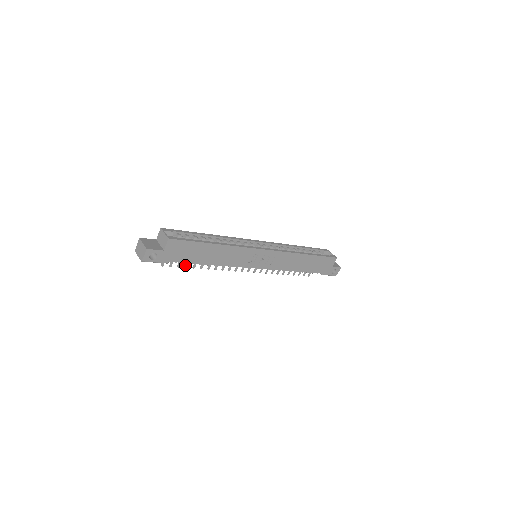
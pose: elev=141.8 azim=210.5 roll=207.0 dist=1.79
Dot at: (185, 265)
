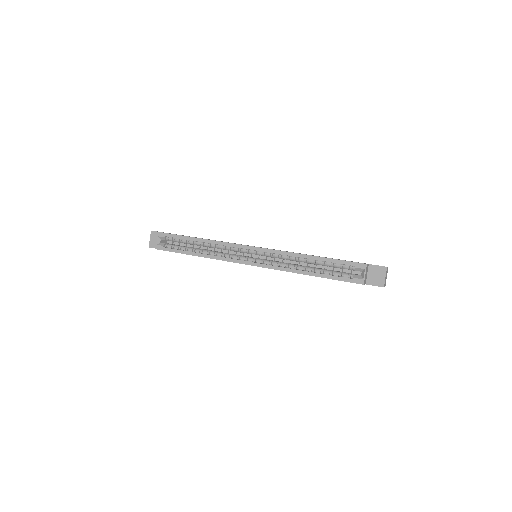
Dot at: occluded
